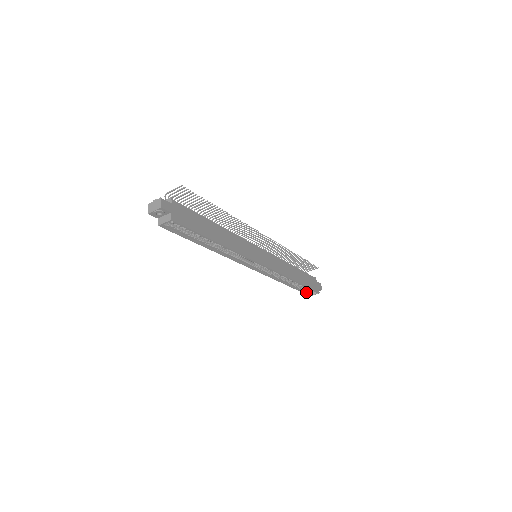
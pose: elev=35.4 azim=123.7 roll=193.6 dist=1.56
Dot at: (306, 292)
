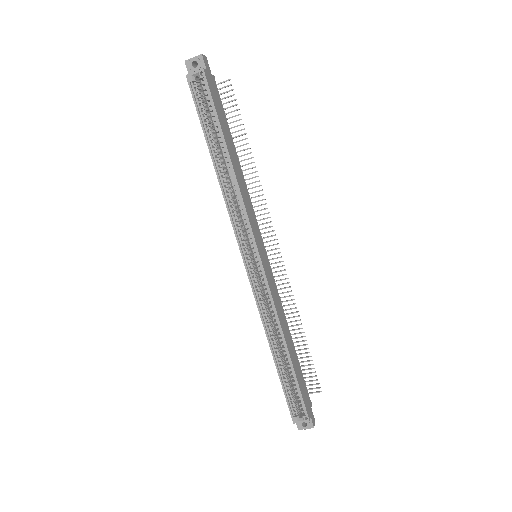
Dot at: (291, 406)
